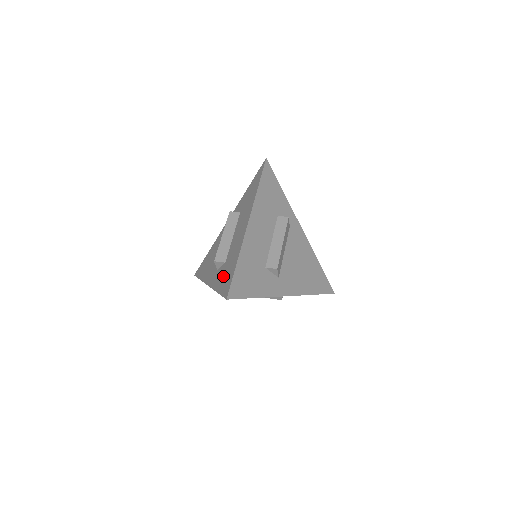
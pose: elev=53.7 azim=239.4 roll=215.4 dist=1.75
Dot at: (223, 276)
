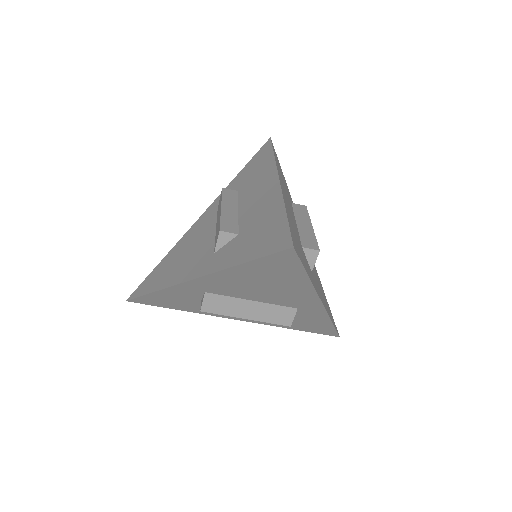
Dot at: (247, 243)
